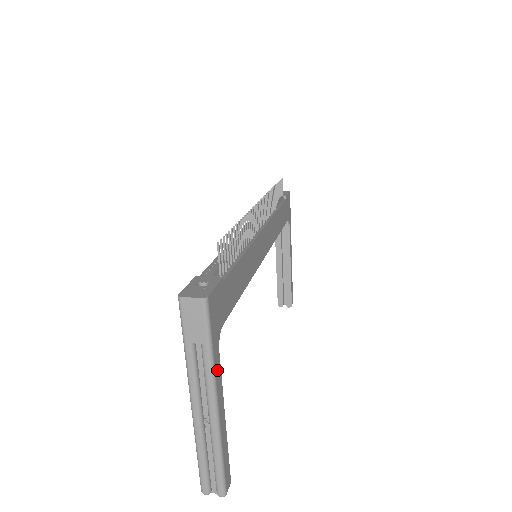
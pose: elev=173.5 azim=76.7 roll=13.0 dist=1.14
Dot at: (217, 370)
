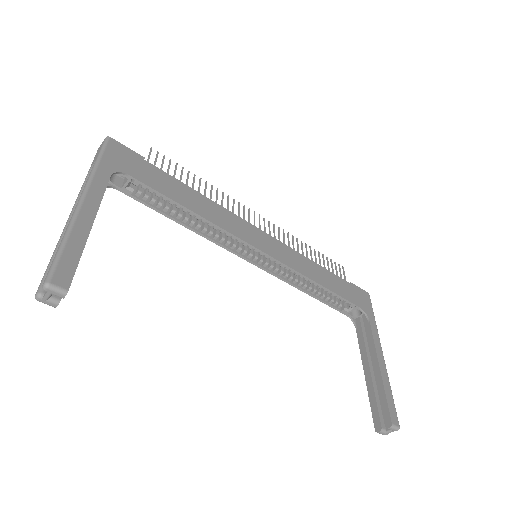
Dot at: (99, 180)
